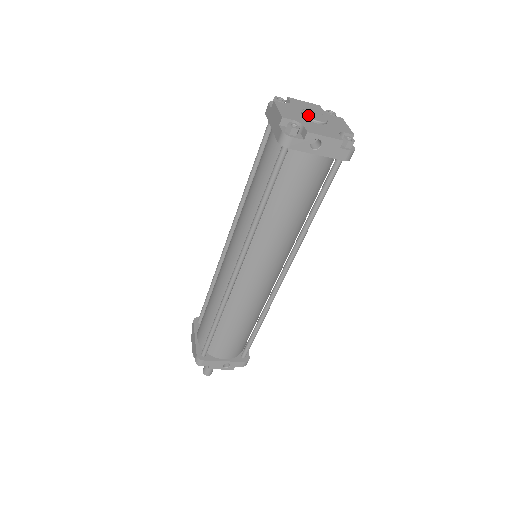
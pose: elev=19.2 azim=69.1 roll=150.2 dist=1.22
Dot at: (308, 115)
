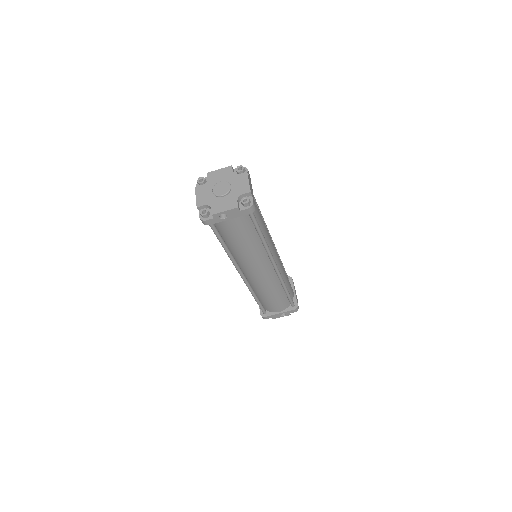
Dot at: (215, 192)
